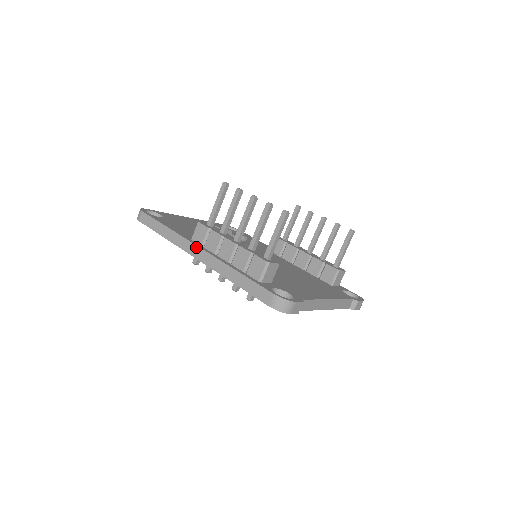
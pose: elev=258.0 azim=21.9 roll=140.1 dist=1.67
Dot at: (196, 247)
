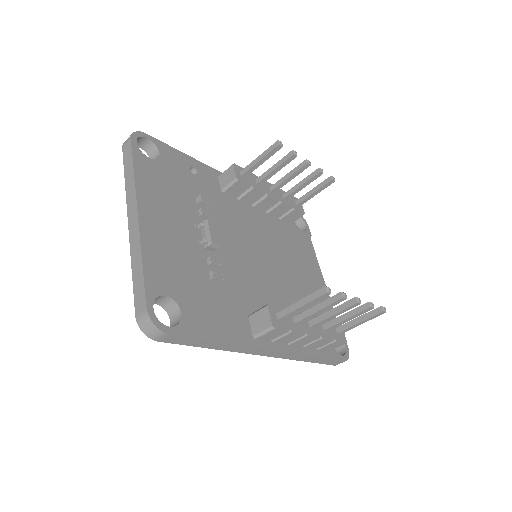
Dot at: (270, 351)
